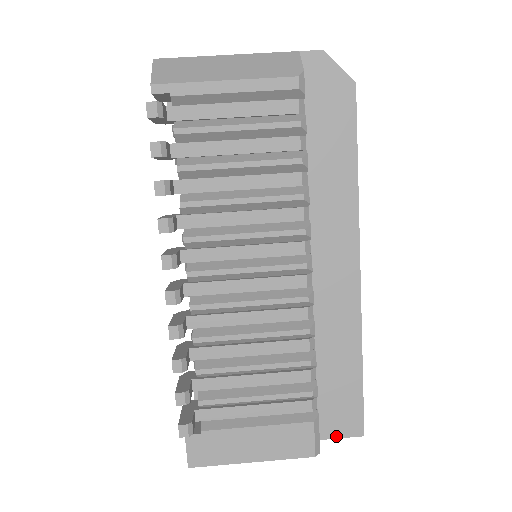
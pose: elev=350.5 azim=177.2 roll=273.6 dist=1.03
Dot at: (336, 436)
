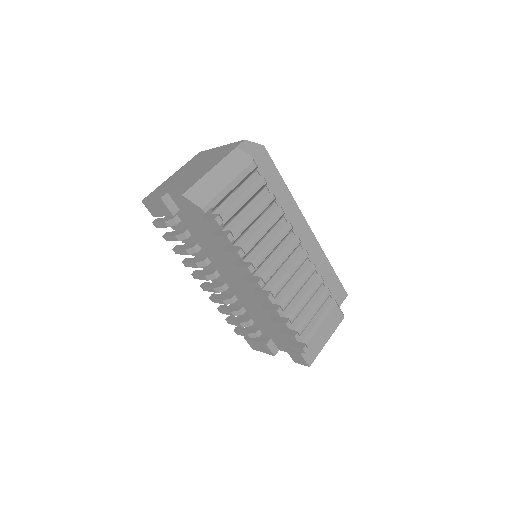
Dot at: (340, 304)
